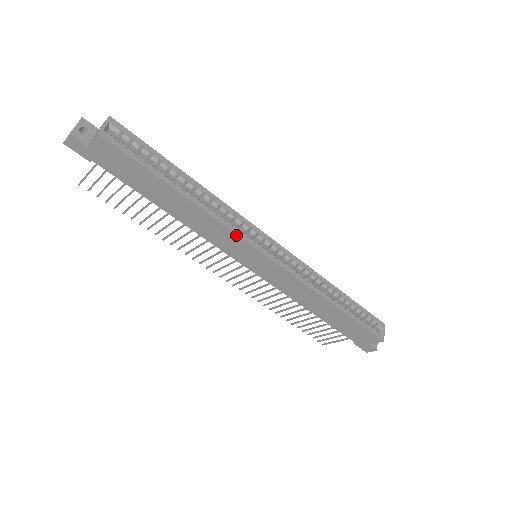
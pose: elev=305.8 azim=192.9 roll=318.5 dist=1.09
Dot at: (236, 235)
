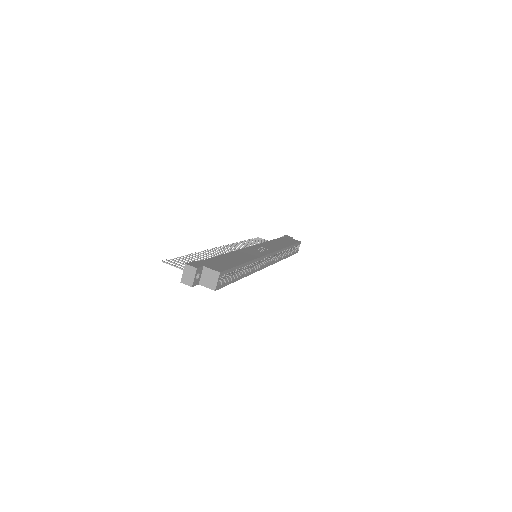
Dot at: occluded
